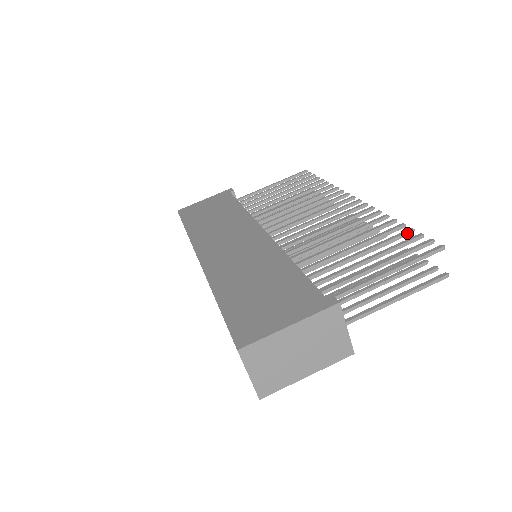
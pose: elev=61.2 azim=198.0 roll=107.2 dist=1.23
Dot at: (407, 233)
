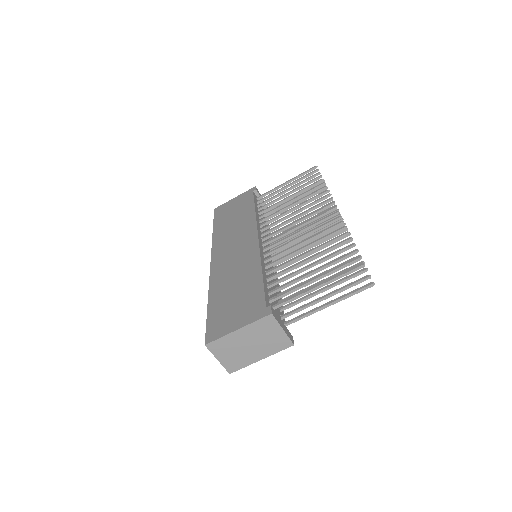
Dot at: (348, 248)
